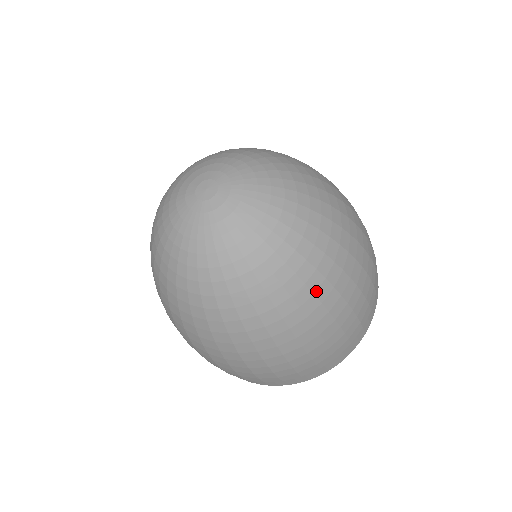
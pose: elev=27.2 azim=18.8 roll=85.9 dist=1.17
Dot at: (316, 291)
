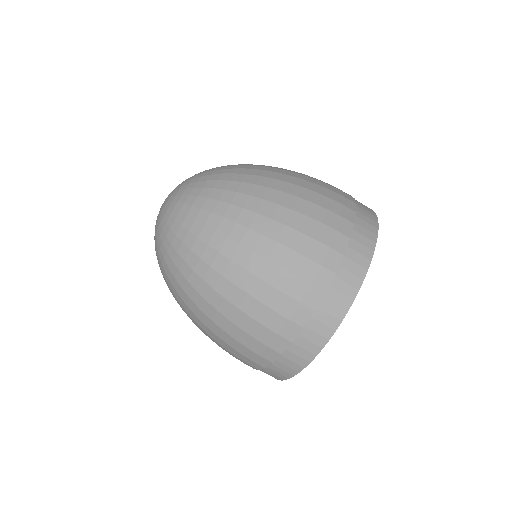
Dot at: (263, 170)
